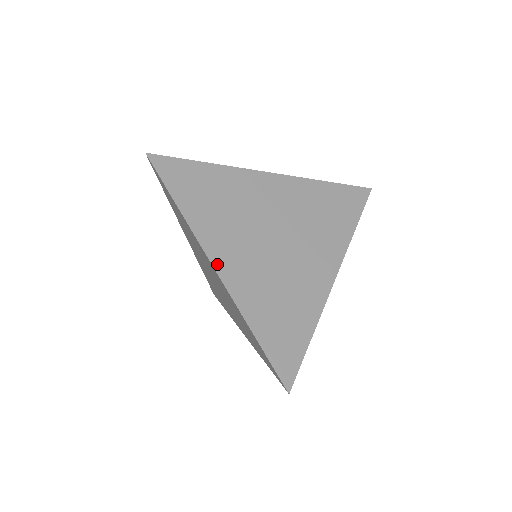
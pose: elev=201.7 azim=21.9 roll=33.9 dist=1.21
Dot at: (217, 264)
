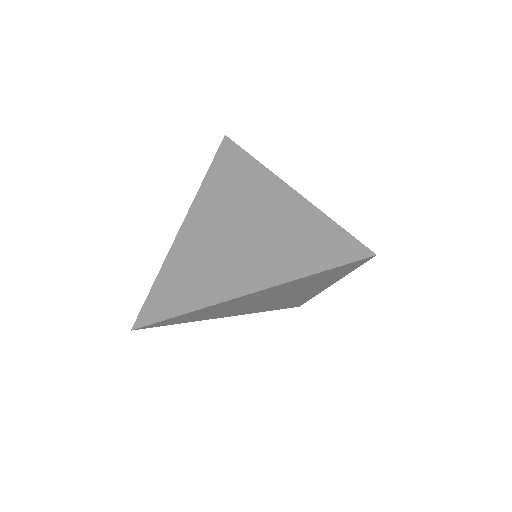
Dot at: (186, 222)
